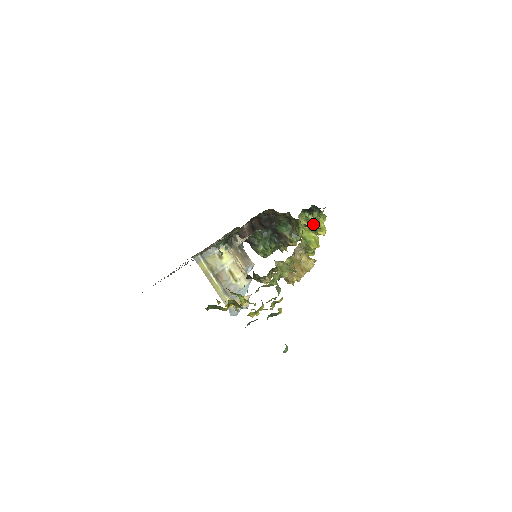
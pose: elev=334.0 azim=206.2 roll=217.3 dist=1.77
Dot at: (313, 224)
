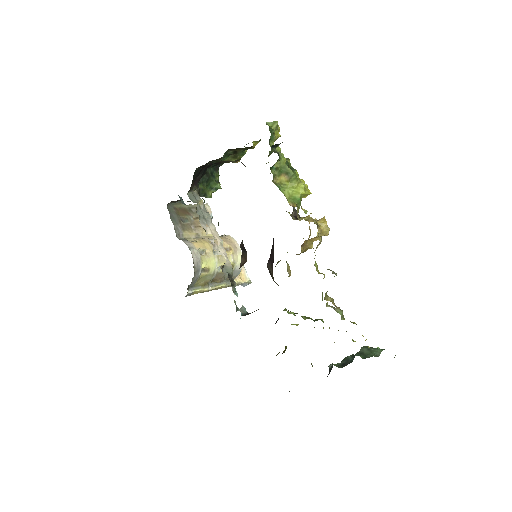
Dot at: (287, 168)
